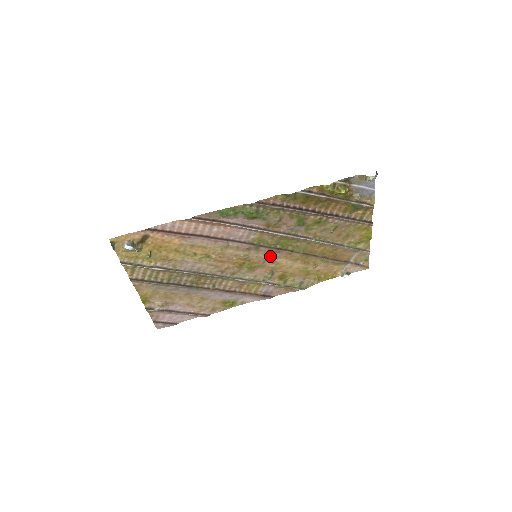
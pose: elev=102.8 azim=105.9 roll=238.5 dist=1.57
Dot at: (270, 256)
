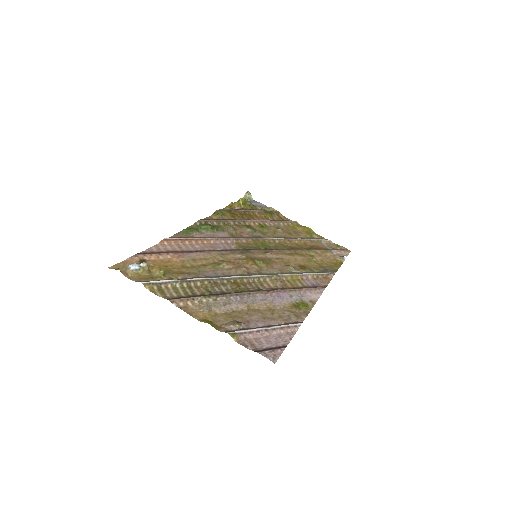
Dot at: (267, 255)
